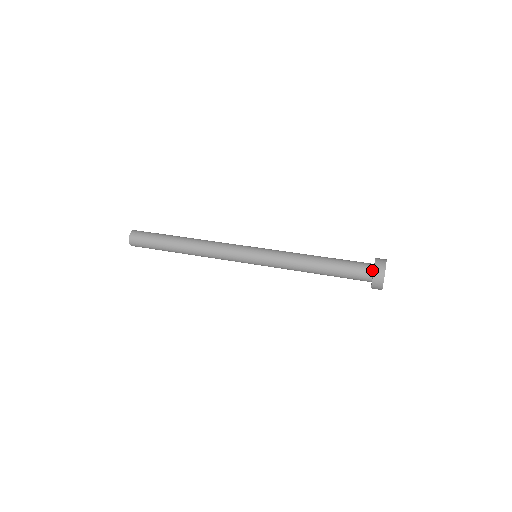
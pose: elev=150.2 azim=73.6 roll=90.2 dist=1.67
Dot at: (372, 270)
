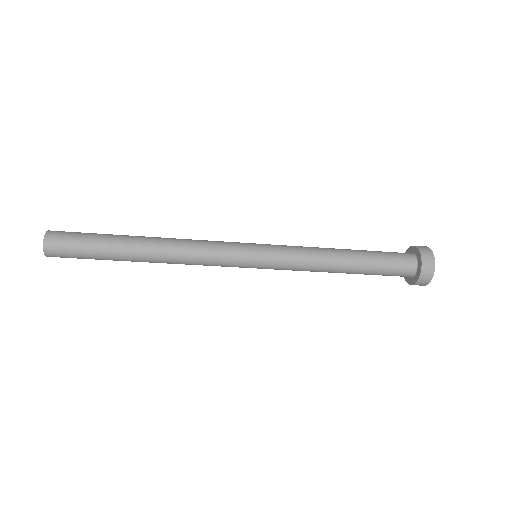
Dot at: occluded
